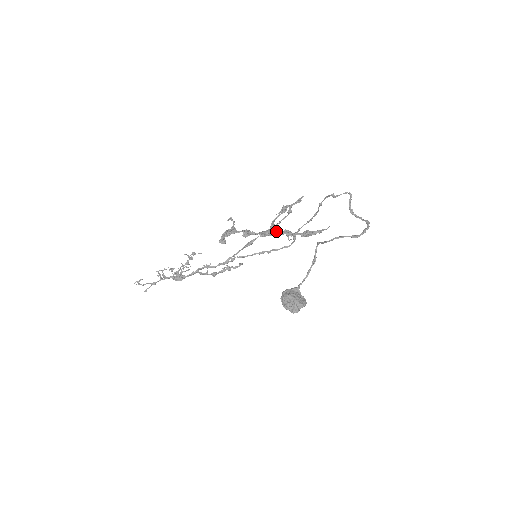
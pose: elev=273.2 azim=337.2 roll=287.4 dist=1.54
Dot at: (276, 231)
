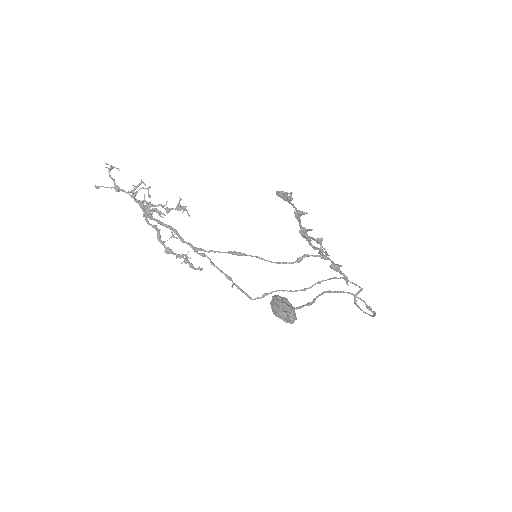
Dot at: occluded
